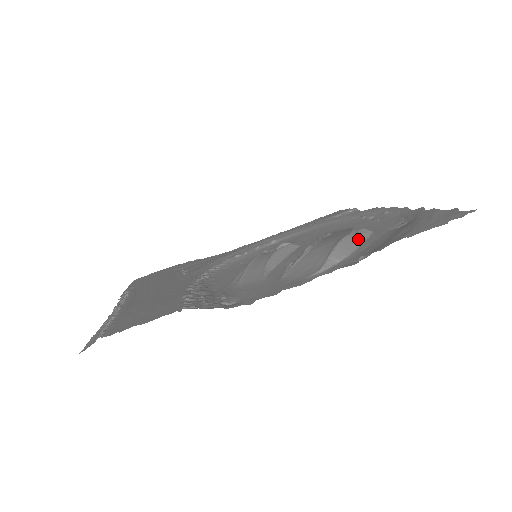
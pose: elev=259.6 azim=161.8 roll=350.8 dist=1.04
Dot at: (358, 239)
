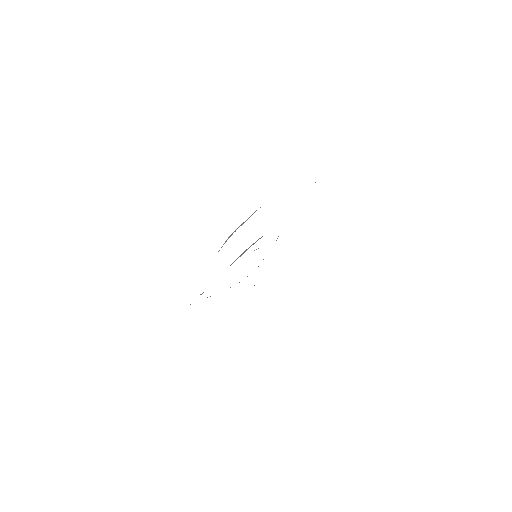
Dot at: (246, 220)
